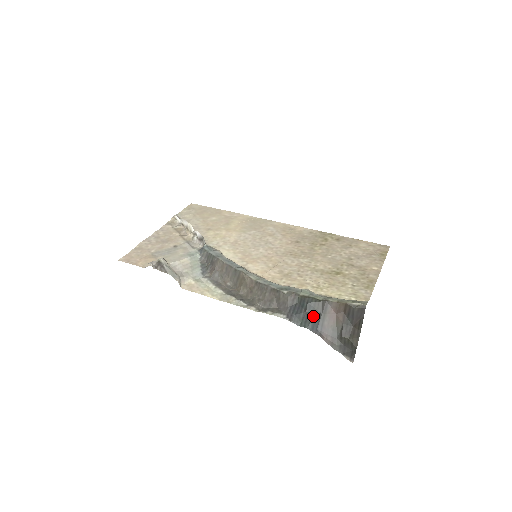
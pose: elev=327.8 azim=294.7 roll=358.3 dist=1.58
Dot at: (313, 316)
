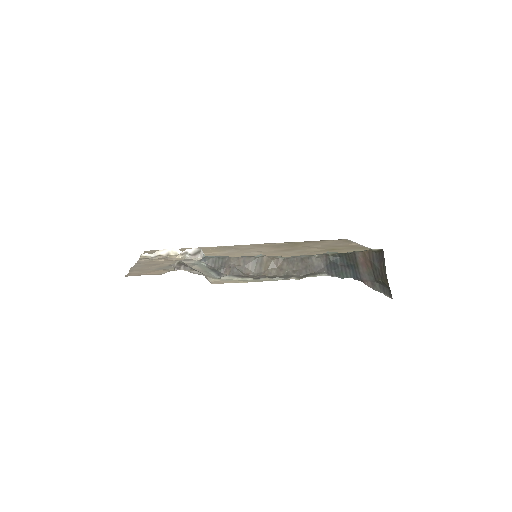
Dot at: (349, 267)
